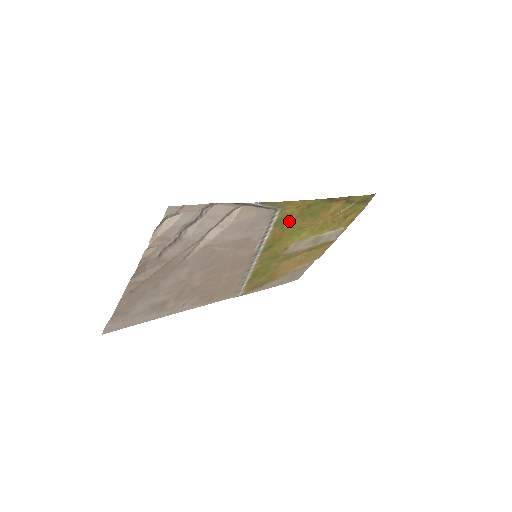
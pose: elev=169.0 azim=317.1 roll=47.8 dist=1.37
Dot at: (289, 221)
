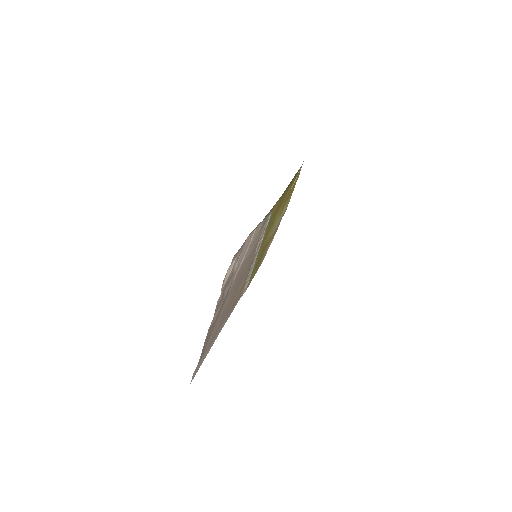
Dot at: (272, 217)
